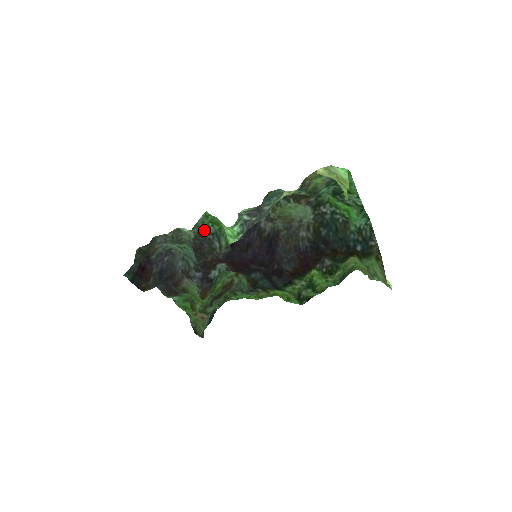
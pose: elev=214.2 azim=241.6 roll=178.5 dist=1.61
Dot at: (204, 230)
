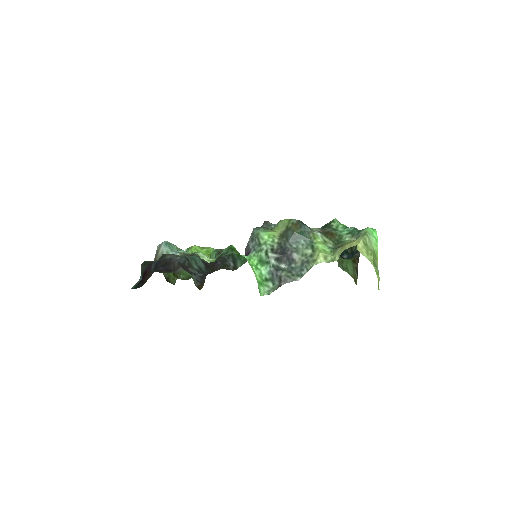
Dot at: (222, 254)
